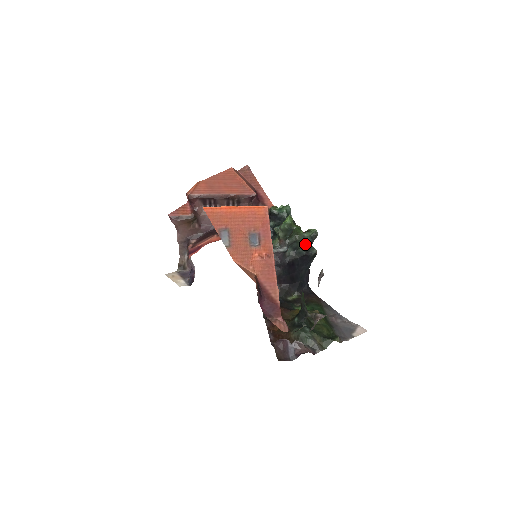
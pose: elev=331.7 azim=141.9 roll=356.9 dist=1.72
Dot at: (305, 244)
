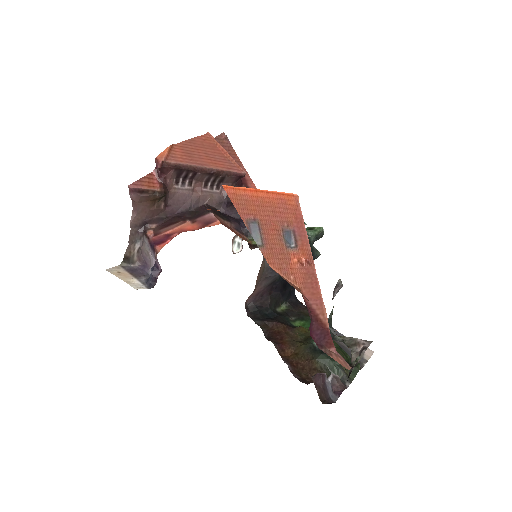
Dot at: occluded
